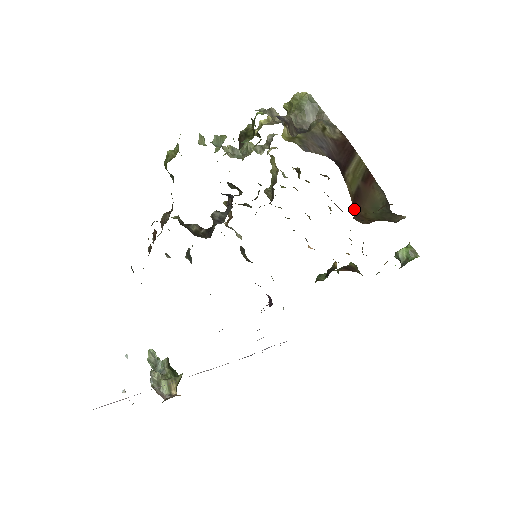
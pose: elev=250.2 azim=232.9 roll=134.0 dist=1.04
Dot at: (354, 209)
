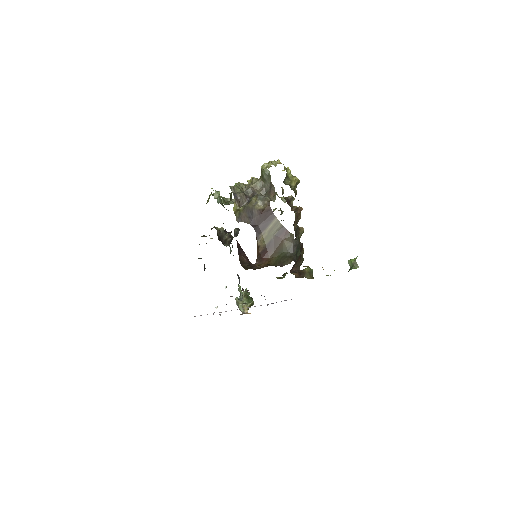
Dot at: (262, 256)
